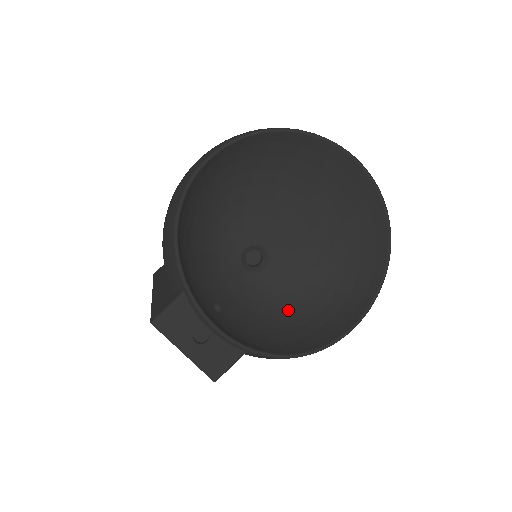
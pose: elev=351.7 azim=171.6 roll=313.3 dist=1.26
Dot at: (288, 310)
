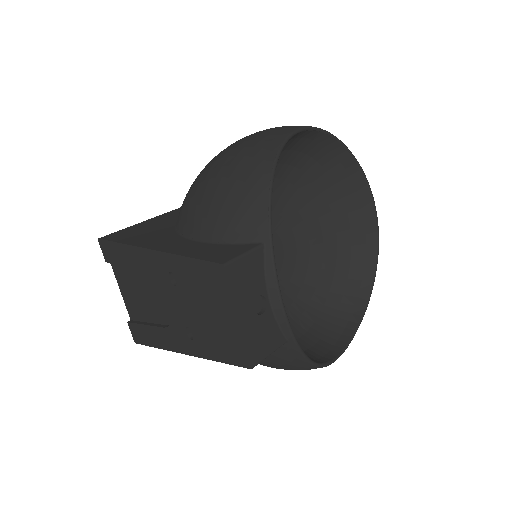
Dot at: occluded
